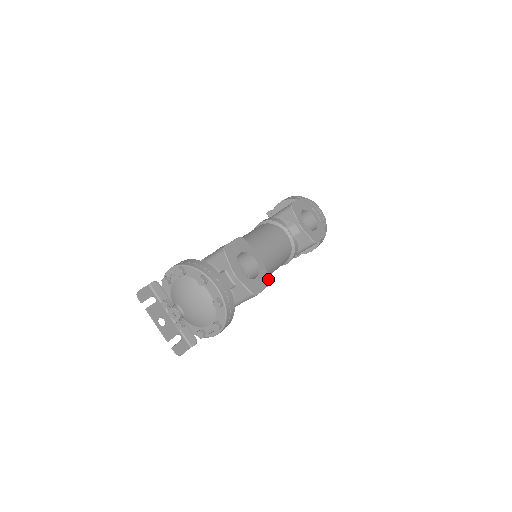
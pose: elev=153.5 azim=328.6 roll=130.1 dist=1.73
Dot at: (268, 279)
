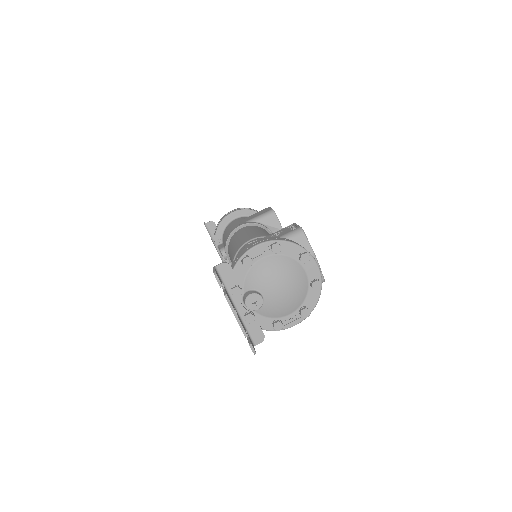
Dot at: occluded
